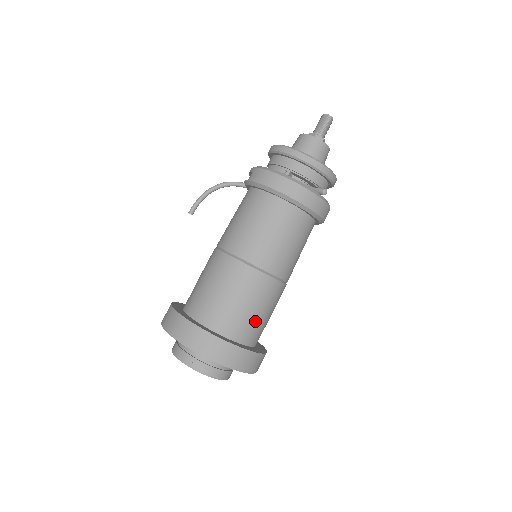
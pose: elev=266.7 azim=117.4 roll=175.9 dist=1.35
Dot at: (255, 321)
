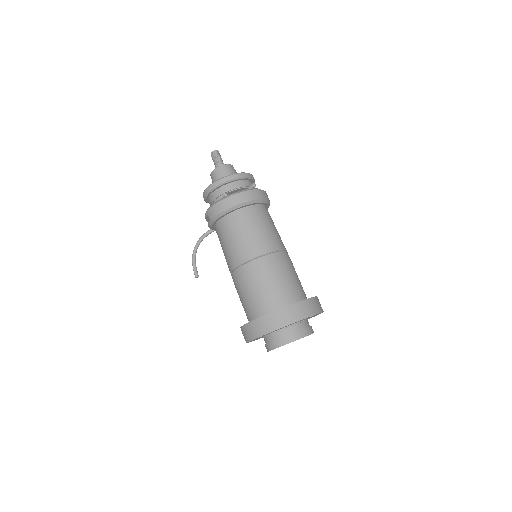
Dot at: (293, 283)
